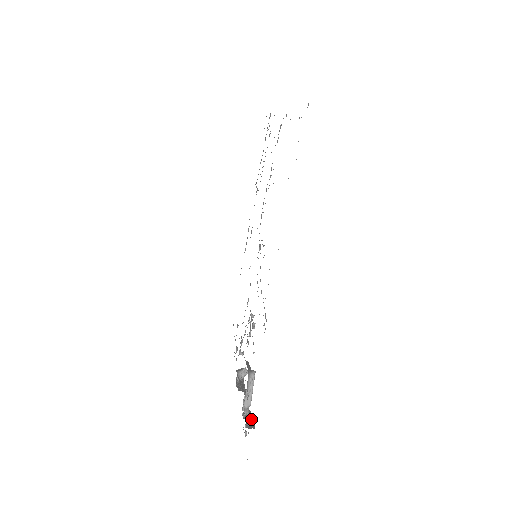
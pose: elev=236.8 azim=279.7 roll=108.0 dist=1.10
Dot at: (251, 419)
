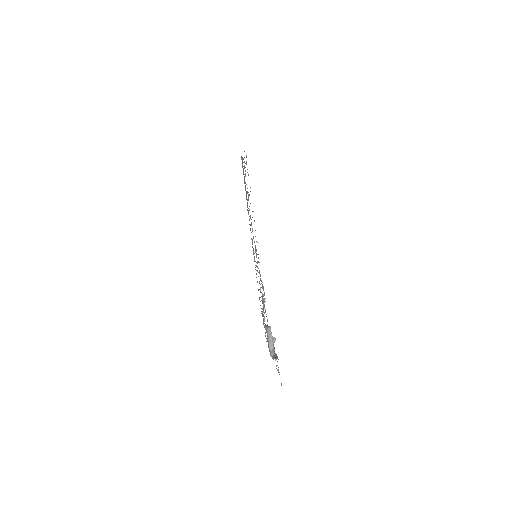
Dot at: (276, 356)
